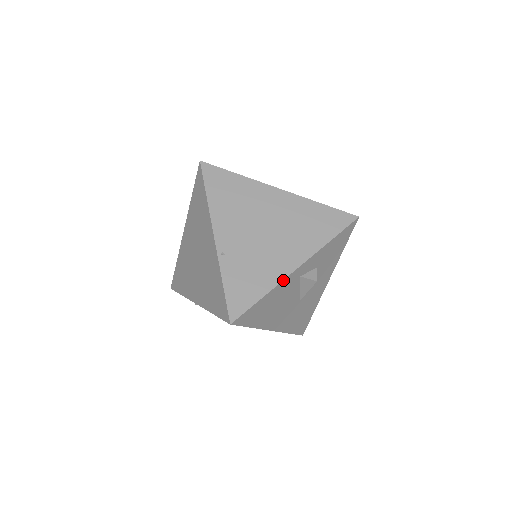
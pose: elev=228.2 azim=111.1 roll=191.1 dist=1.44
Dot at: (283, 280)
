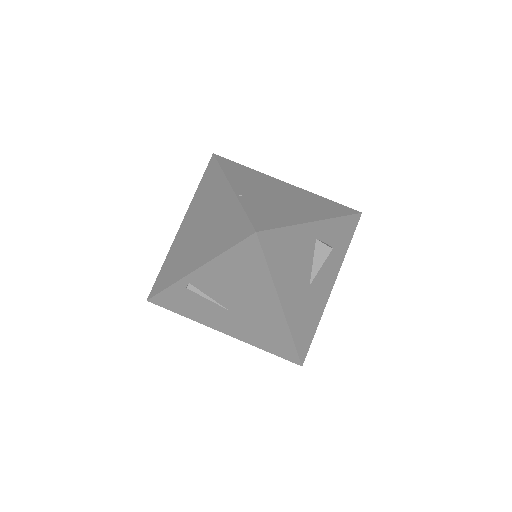
Dot at: (304, 223)
